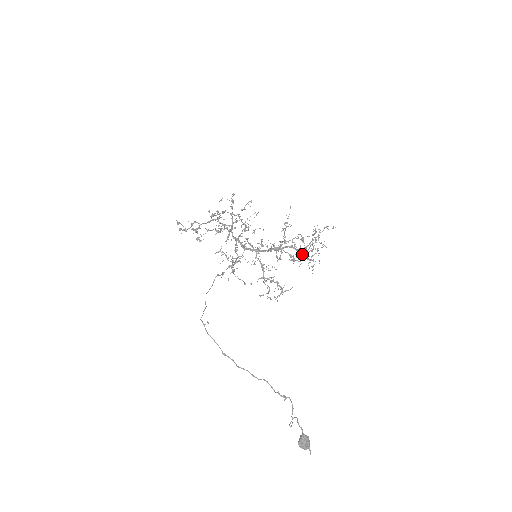
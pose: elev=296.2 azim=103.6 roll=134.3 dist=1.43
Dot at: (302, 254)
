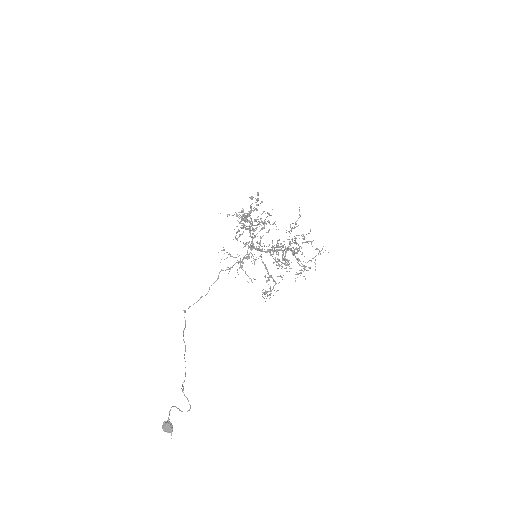
Dot at: (298, 258)
